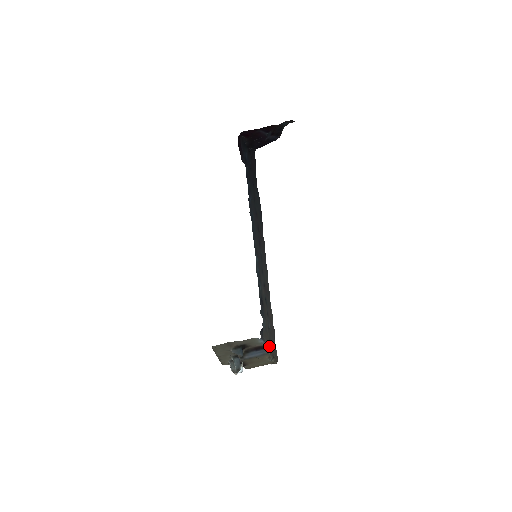
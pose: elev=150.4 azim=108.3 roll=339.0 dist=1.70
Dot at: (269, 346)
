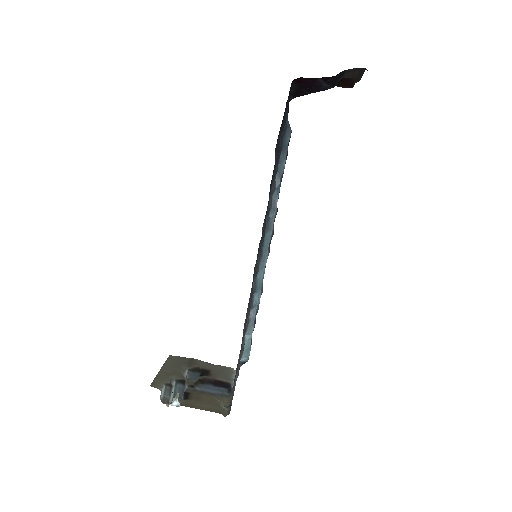
Dot at: occluded
